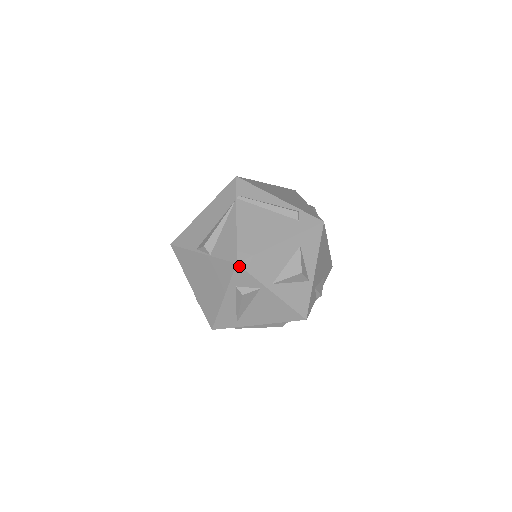
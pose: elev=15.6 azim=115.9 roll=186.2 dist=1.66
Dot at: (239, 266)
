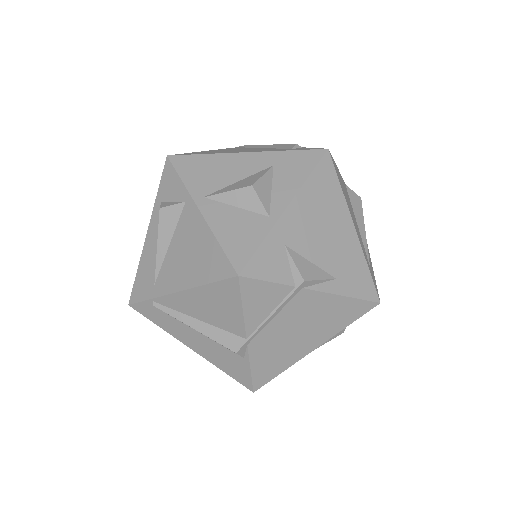
Dot at: (169, 160)
